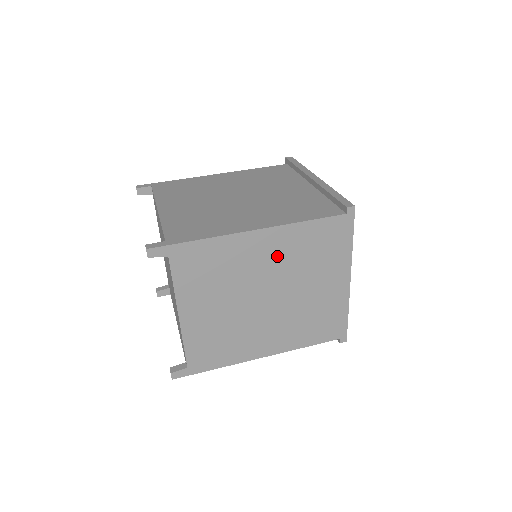
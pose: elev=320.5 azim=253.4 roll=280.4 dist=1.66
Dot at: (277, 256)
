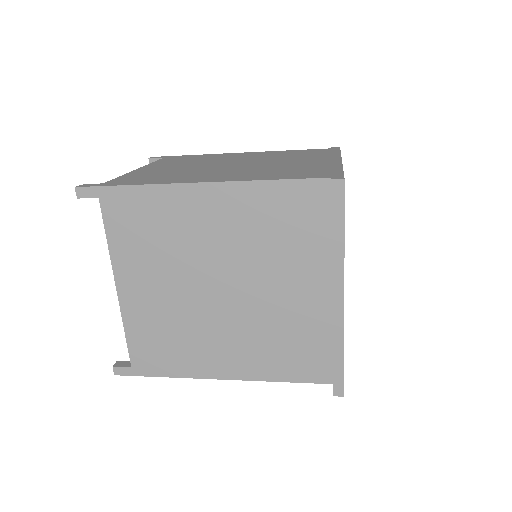
Dot at: occluded
